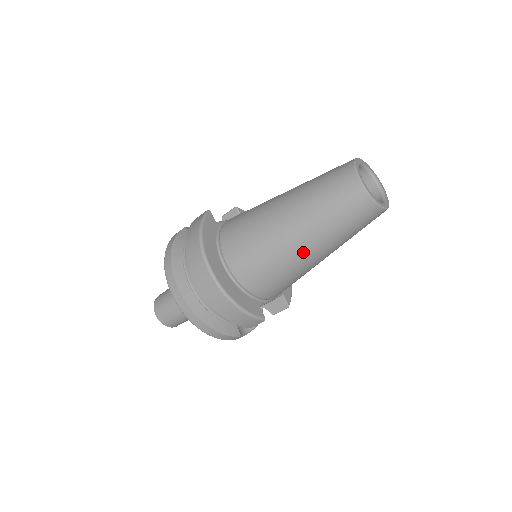
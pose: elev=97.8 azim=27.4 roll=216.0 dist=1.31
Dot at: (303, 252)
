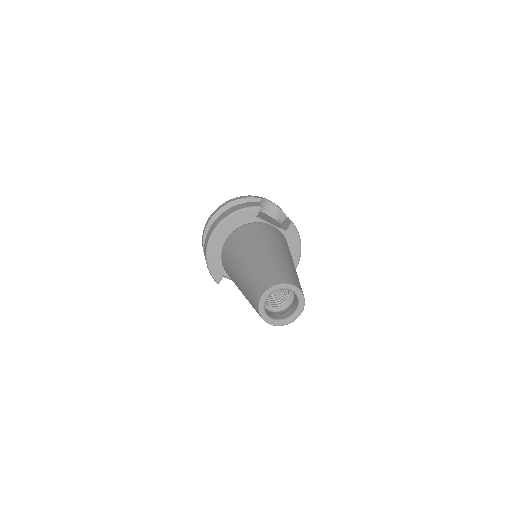
Dot at: (237, 283)
